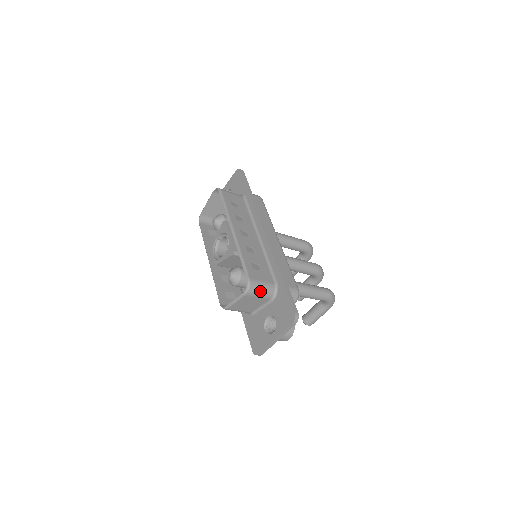
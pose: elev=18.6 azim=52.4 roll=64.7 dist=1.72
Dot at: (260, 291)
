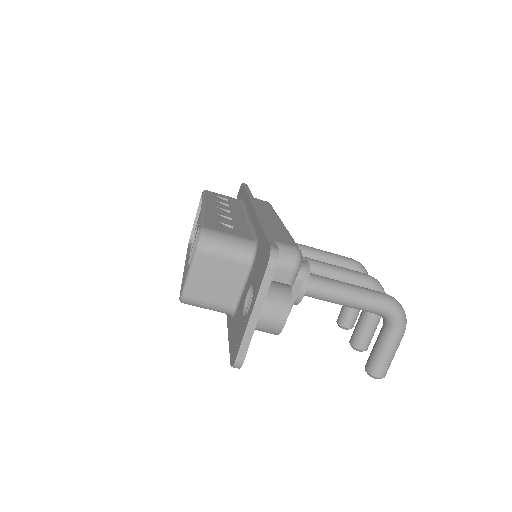
Dot at: (224, 245)
